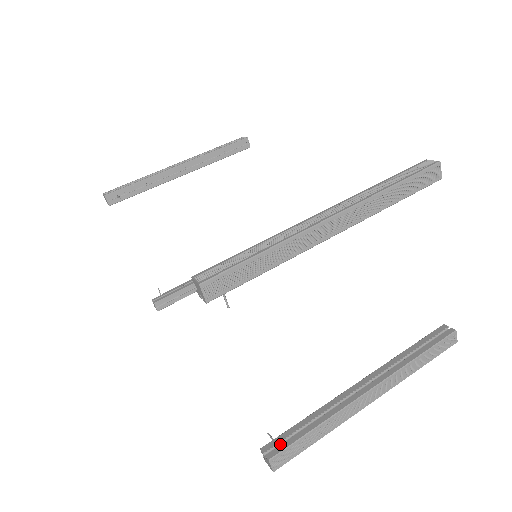
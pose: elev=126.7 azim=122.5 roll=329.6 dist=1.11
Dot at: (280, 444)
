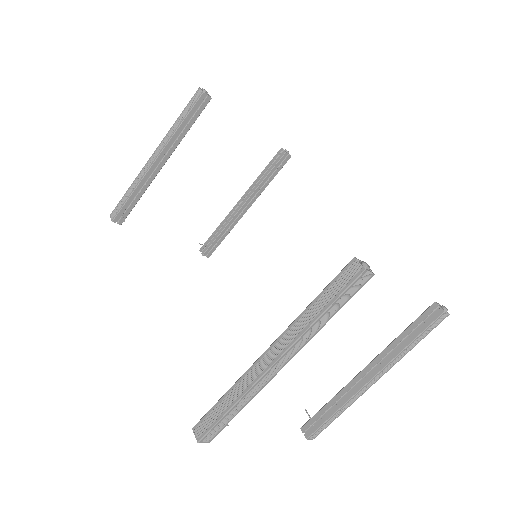
Dot at: (313, 424)
